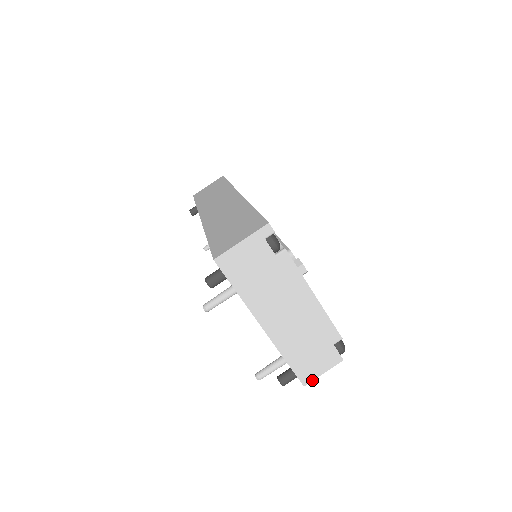
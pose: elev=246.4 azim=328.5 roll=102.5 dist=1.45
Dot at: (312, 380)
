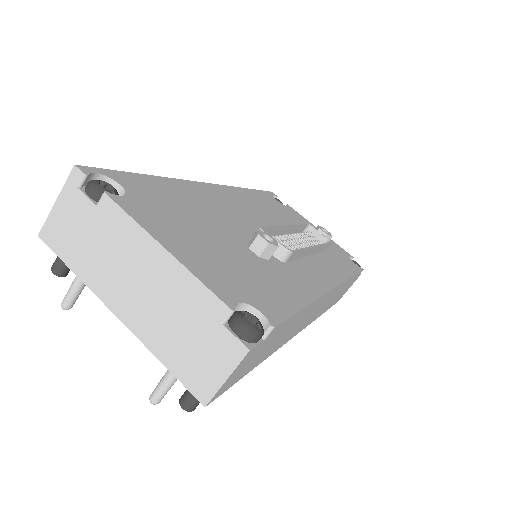
Dot at: (213, 394)
